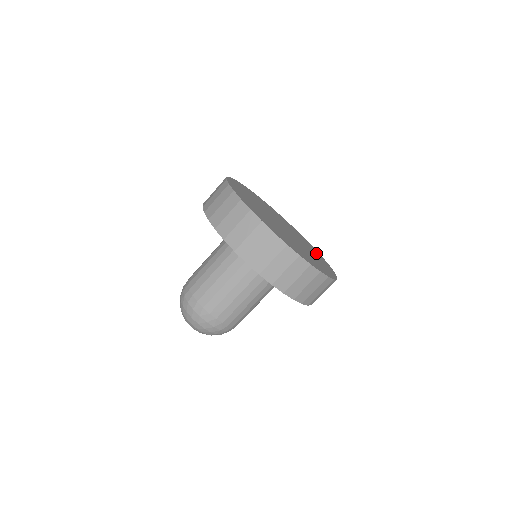
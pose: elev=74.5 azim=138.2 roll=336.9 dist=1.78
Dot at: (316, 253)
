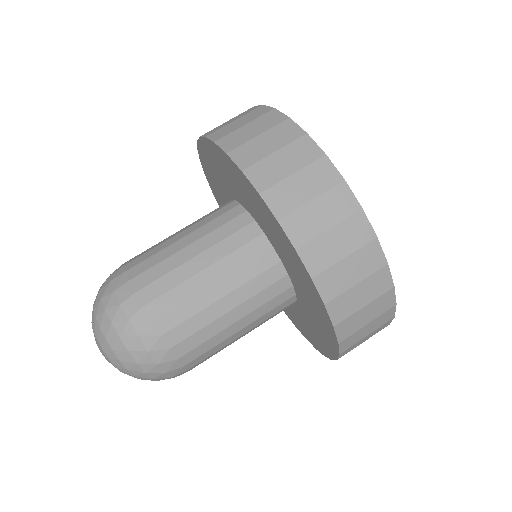
Dot at: occluded
